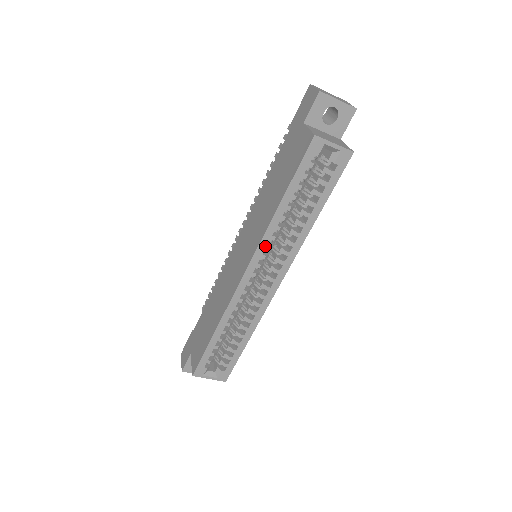
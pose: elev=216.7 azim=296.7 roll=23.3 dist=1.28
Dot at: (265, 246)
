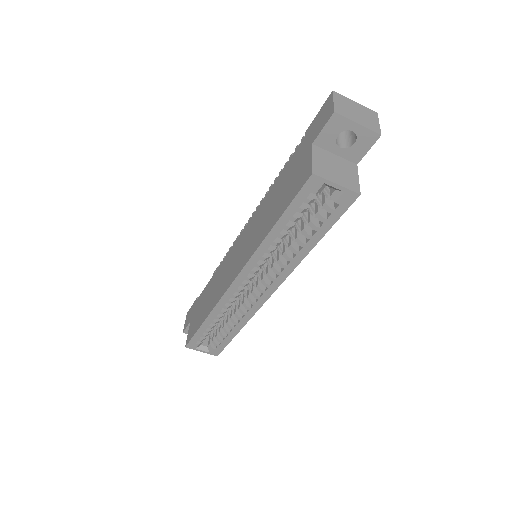
Dot at: (254, 264)
